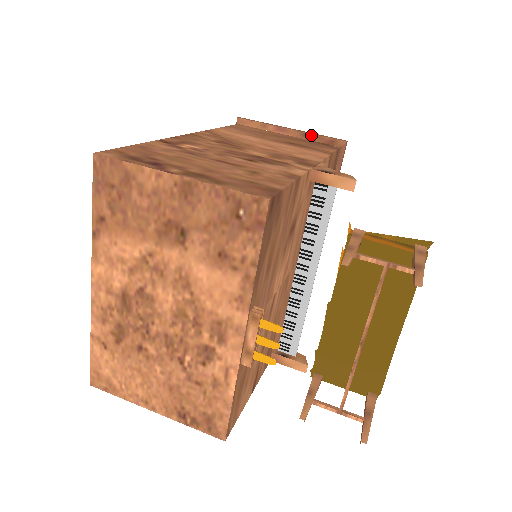
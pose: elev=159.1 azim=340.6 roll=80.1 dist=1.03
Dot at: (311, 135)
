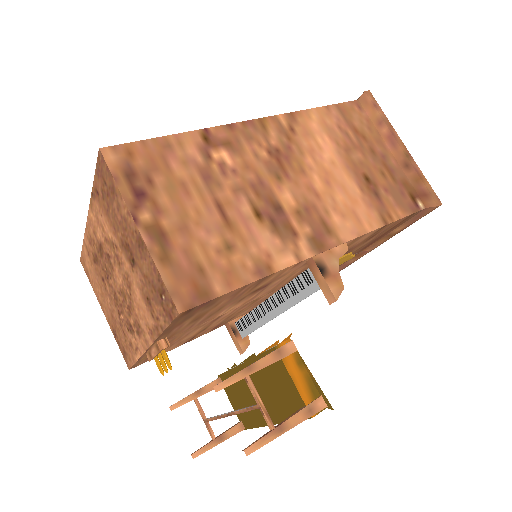
Dot at: (413, 171)
